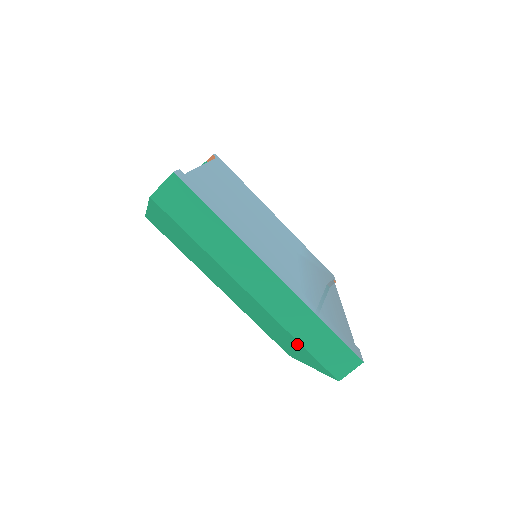
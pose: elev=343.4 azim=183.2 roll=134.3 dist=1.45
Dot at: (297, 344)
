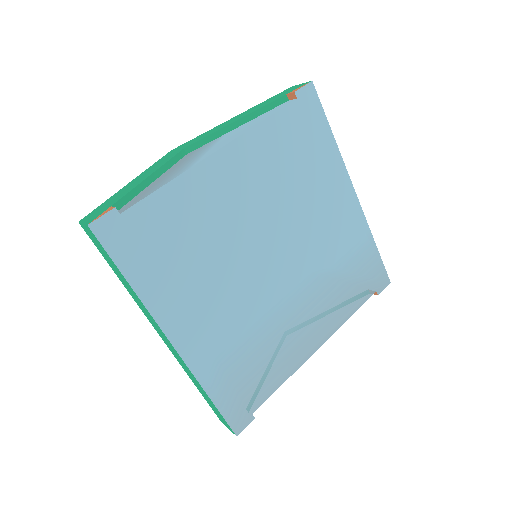
Dot at: occluded
